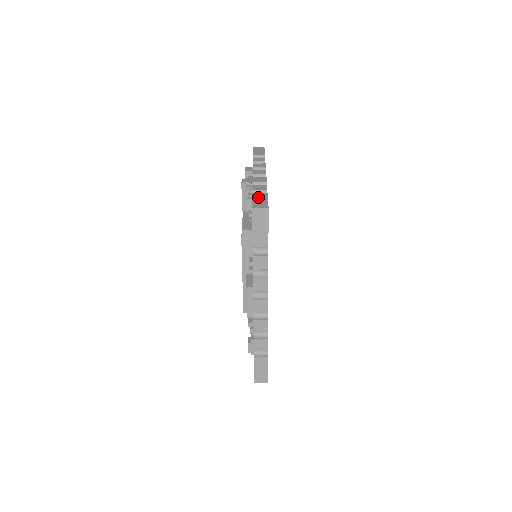
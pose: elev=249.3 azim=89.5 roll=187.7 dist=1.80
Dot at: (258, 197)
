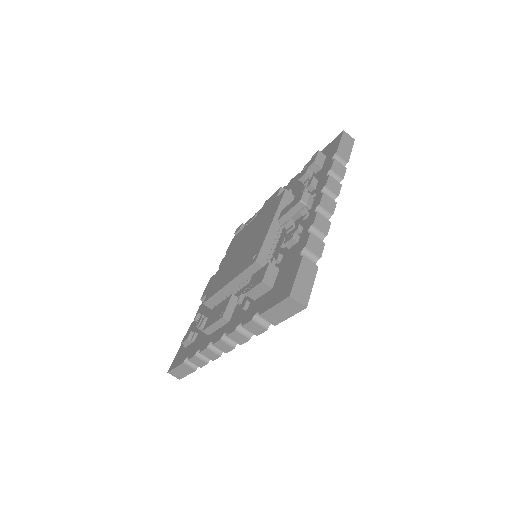
Dot at: (306, 271)
